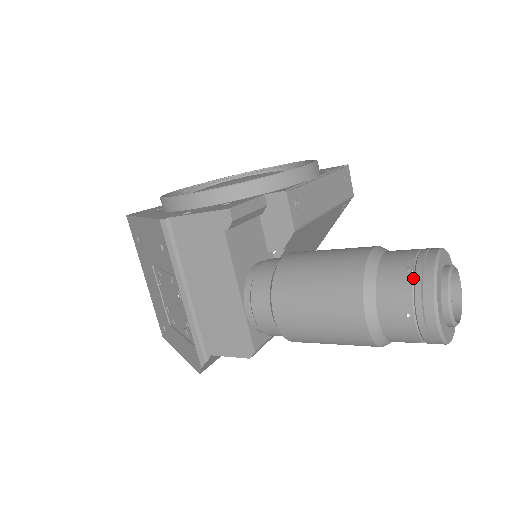
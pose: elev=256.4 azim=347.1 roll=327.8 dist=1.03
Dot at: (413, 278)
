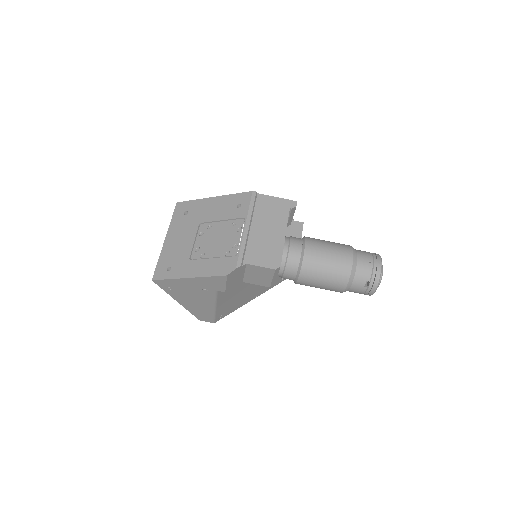
Dot at: (372, 253)
